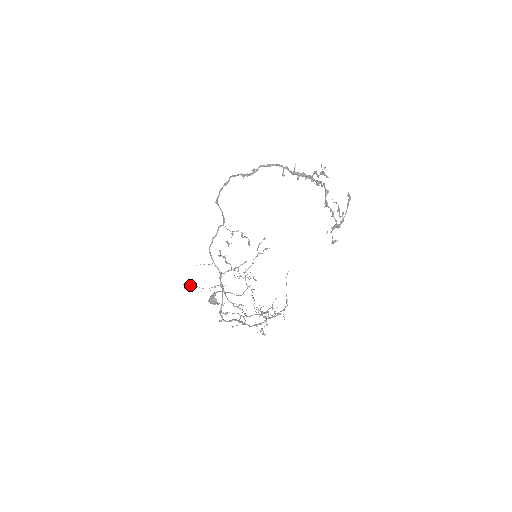
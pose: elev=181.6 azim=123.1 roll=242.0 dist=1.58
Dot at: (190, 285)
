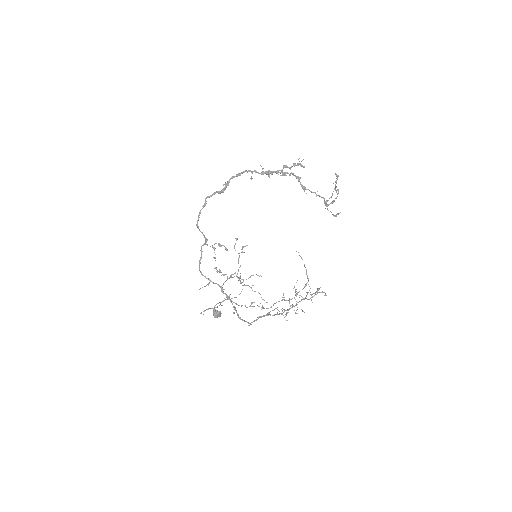
Dot at: occluded
